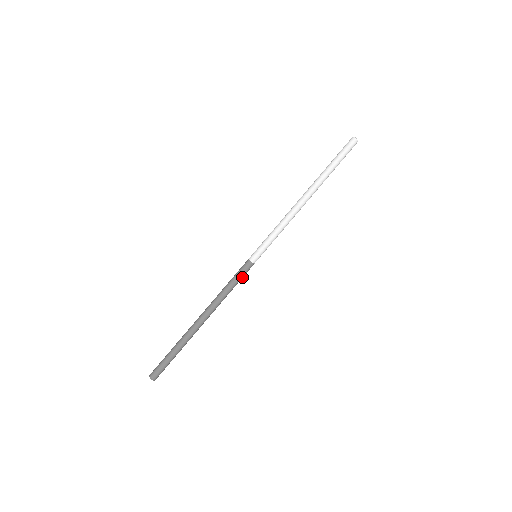
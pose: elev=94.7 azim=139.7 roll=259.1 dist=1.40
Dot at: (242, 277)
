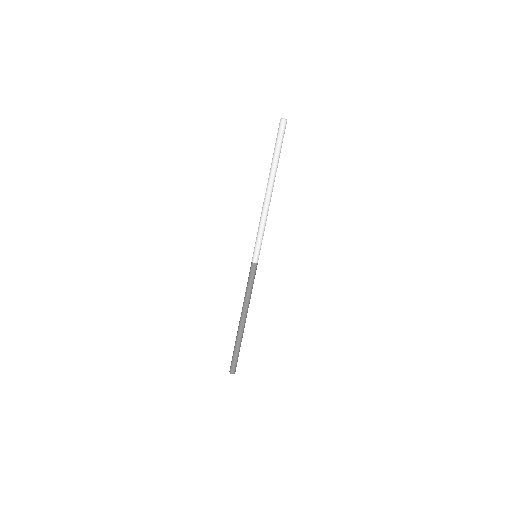
Dot at: (253, 277)
